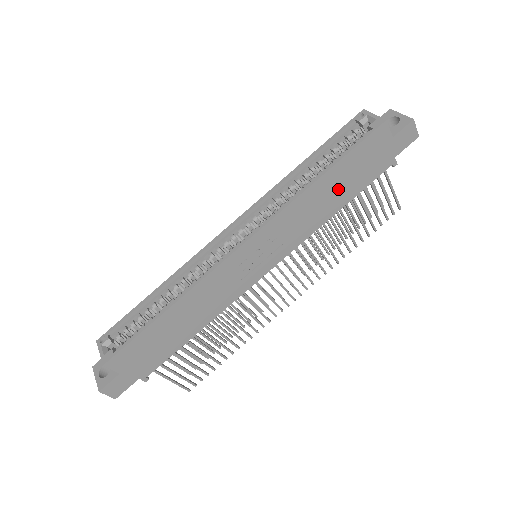
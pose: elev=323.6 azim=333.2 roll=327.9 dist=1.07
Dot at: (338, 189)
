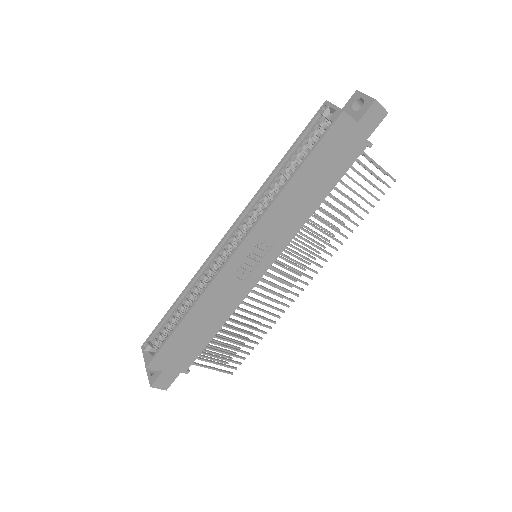
Dot at: (314, 184)
